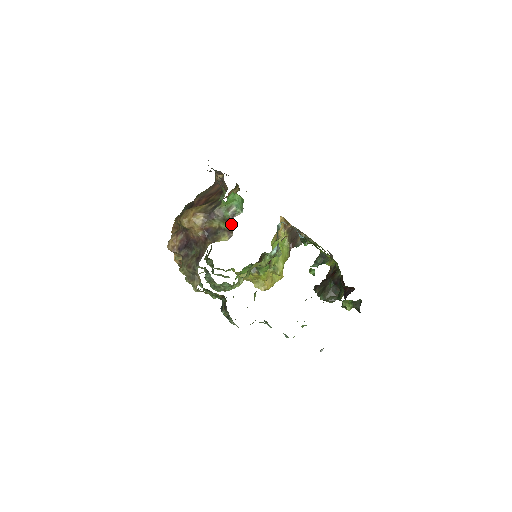
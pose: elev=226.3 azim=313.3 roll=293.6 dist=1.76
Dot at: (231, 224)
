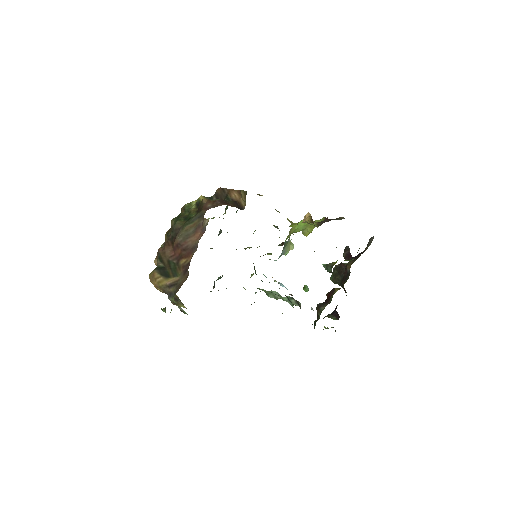
Dot at: occluded
